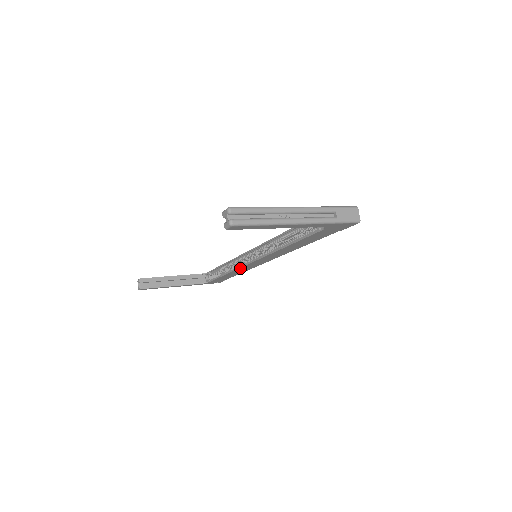
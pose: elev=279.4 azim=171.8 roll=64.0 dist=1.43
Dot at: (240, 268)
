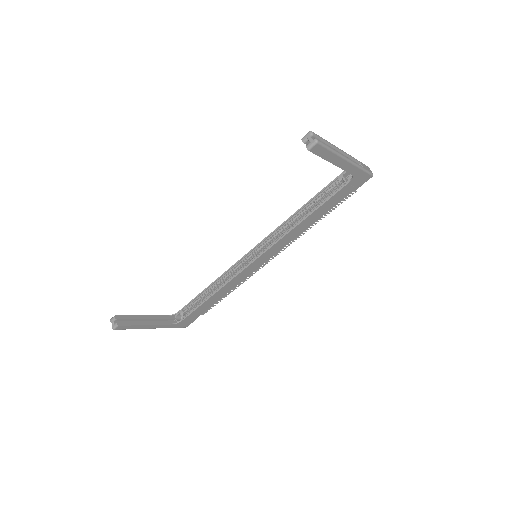
Dot at: (235, 277)
